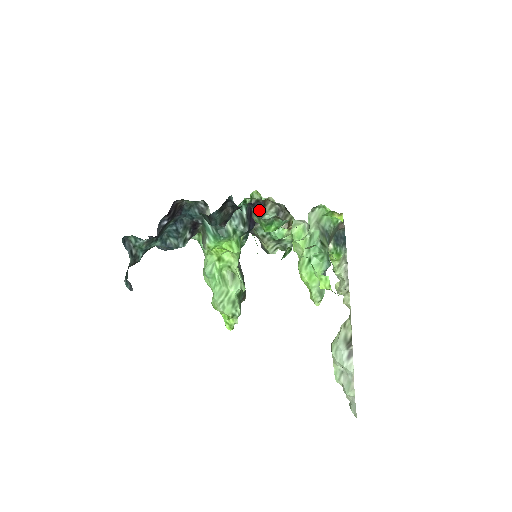
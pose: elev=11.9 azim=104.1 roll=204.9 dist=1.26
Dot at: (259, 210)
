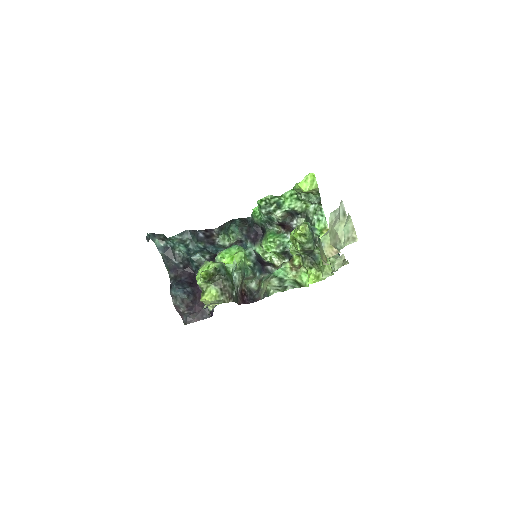
Dot at: (268, 265)
